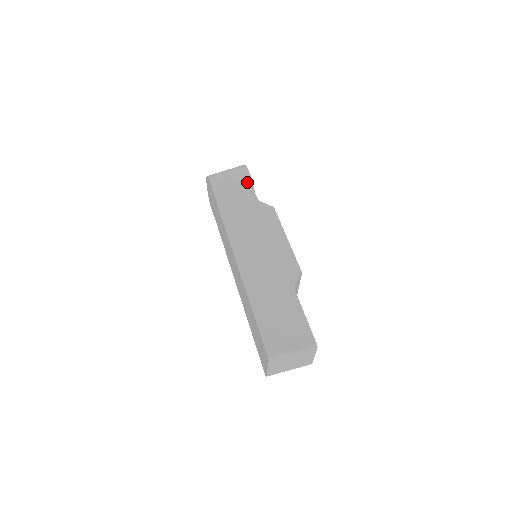
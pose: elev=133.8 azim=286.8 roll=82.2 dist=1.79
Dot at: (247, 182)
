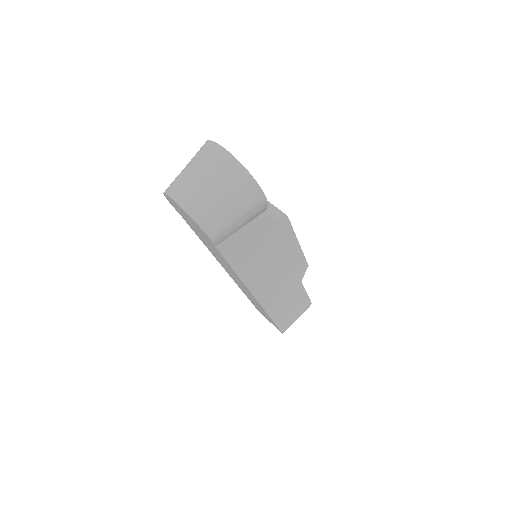
Dot at: (261, 210)
